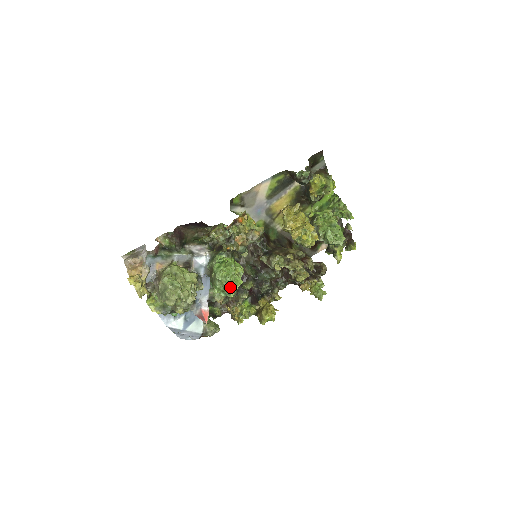
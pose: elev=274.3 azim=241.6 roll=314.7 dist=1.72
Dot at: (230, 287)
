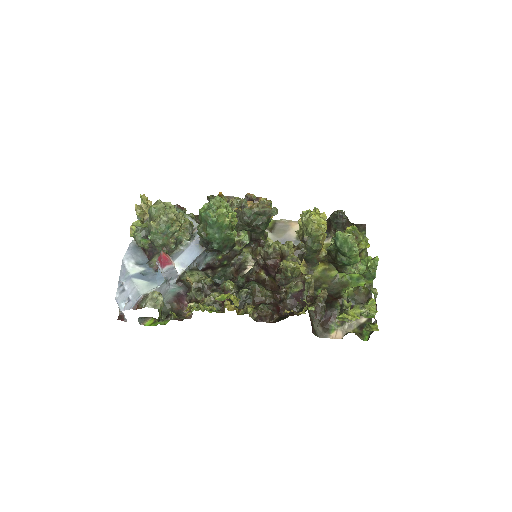
Dot at: (215, 205)
